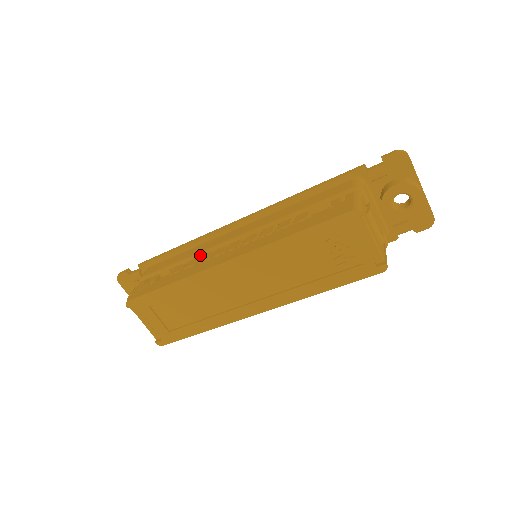
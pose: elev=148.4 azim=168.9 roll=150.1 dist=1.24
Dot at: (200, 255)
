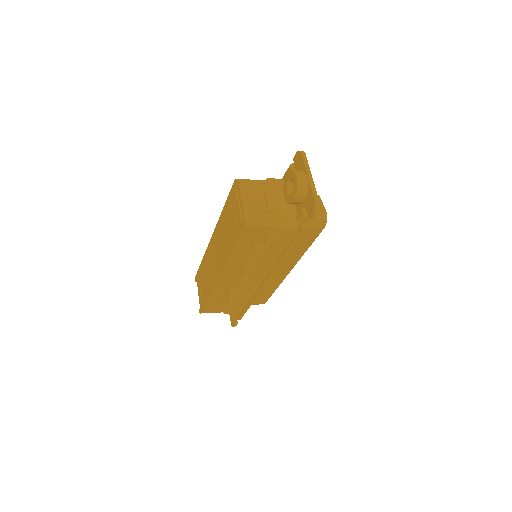
Dot at: occluded
